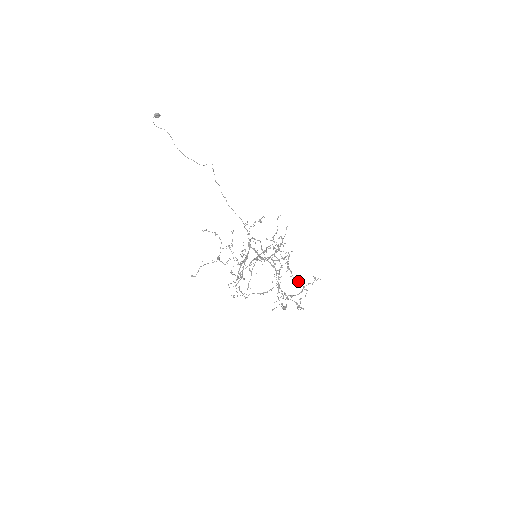
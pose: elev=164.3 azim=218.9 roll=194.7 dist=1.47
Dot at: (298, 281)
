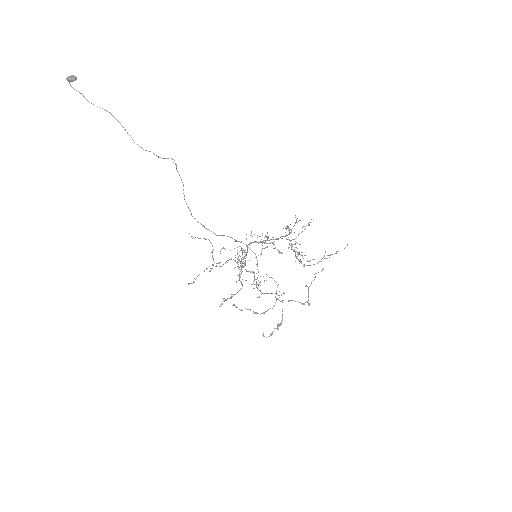
Dot at: occluded
